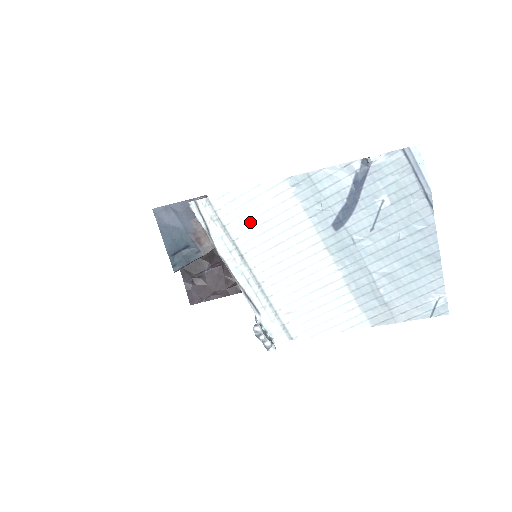
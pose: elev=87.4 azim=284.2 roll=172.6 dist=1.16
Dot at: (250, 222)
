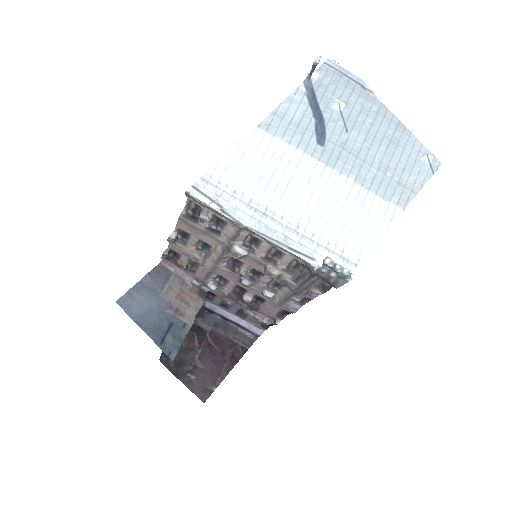
Dot at: (252, 179)
